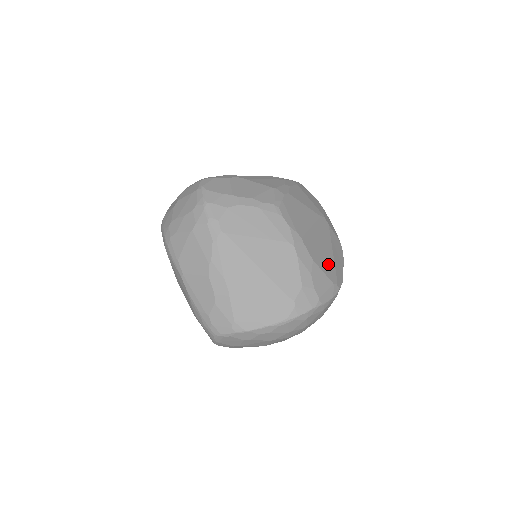
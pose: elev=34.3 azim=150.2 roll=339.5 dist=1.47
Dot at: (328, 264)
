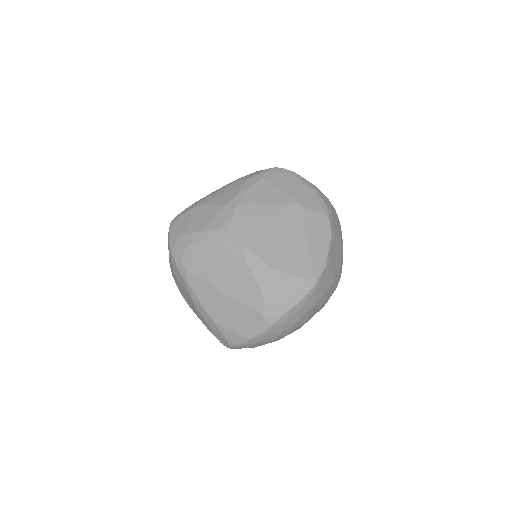
Dot at: (297, 260)
